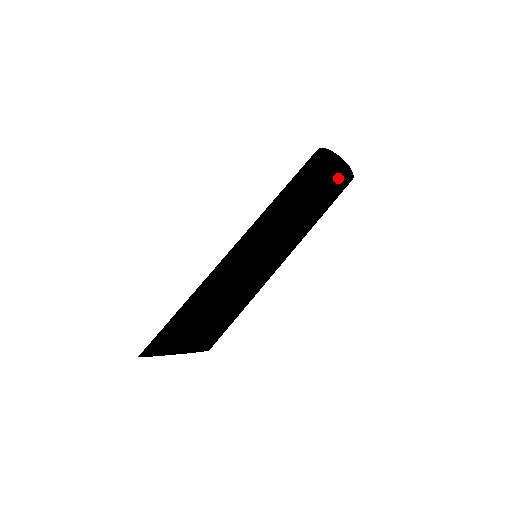
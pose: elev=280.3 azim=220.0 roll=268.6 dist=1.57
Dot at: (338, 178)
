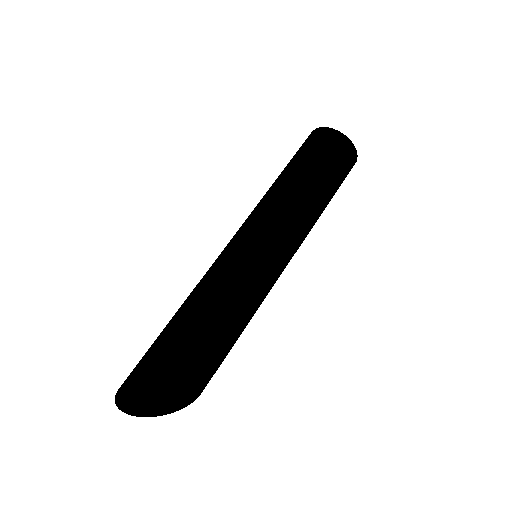
Dot at: (324, 143)
